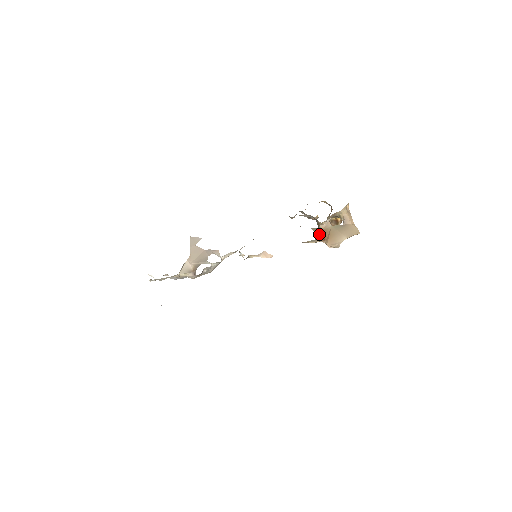
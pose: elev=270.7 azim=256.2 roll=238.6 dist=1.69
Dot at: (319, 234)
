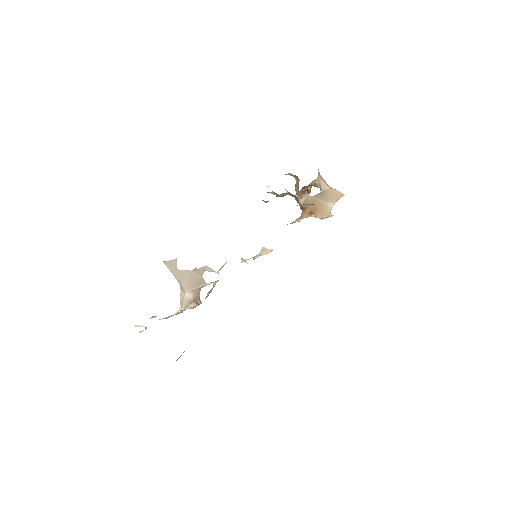
Dot at: occluded
